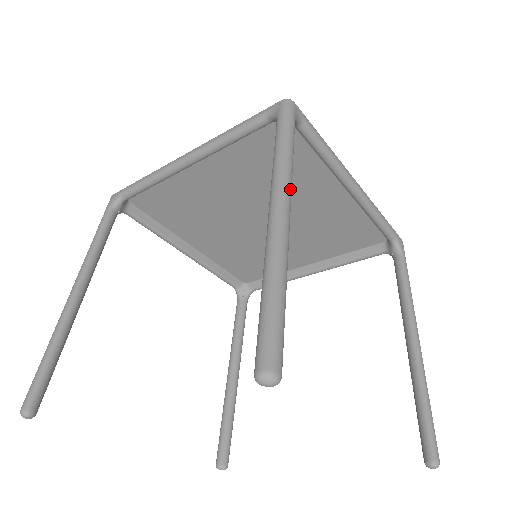
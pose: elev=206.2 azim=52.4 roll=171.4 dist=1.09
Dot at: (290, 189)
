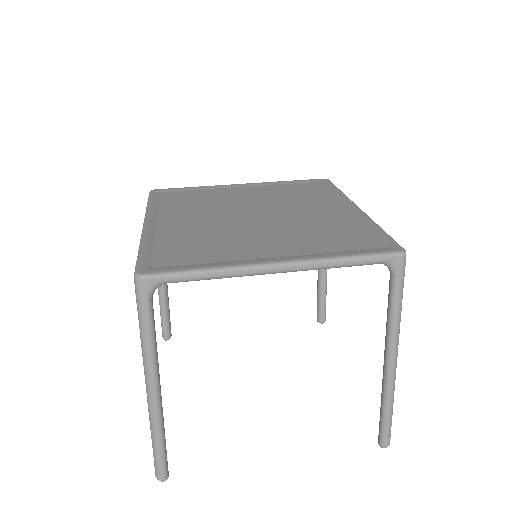
Dot at: (398, 341)
